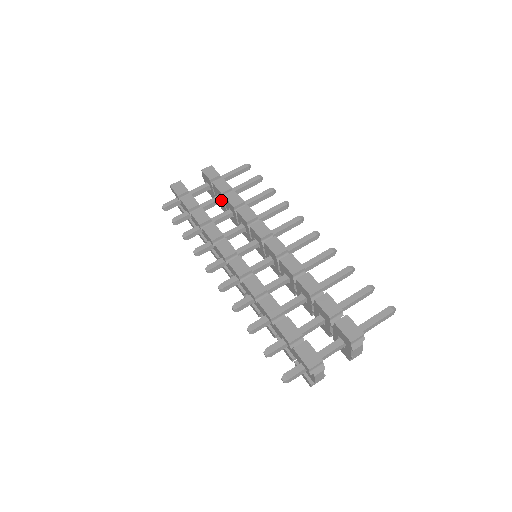
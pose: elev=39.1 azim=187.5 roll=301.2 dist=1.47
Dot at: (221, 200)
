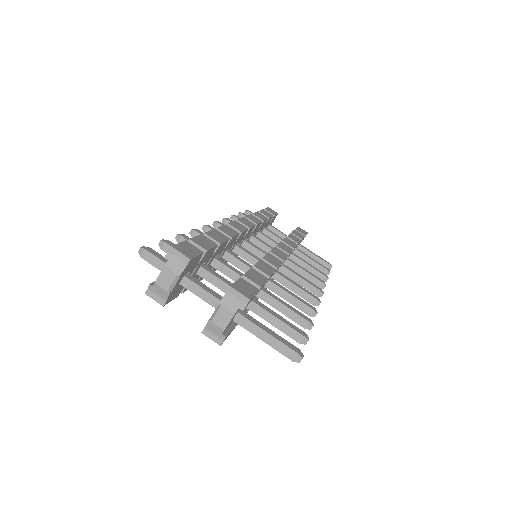
Dot at: occluded
